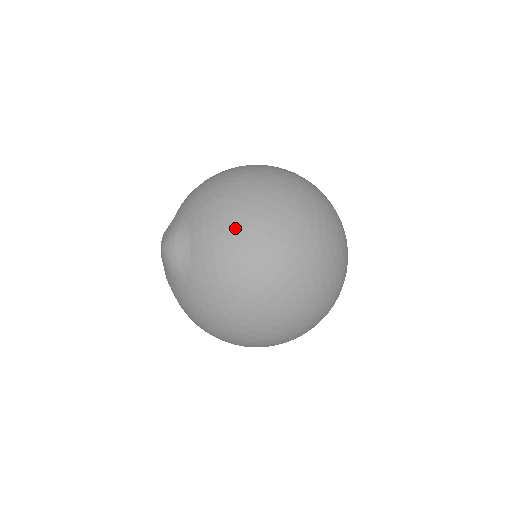
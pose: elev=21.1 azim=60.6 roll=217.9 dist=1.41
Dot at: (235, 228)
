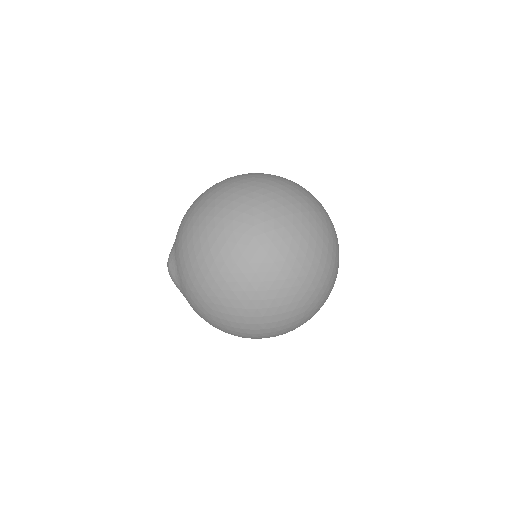
Dot at: (194, 240)
